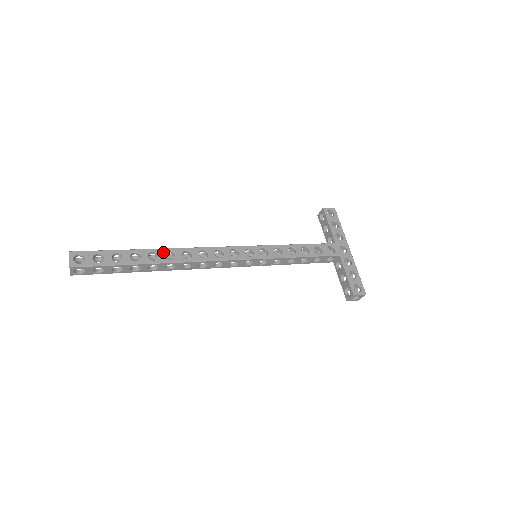
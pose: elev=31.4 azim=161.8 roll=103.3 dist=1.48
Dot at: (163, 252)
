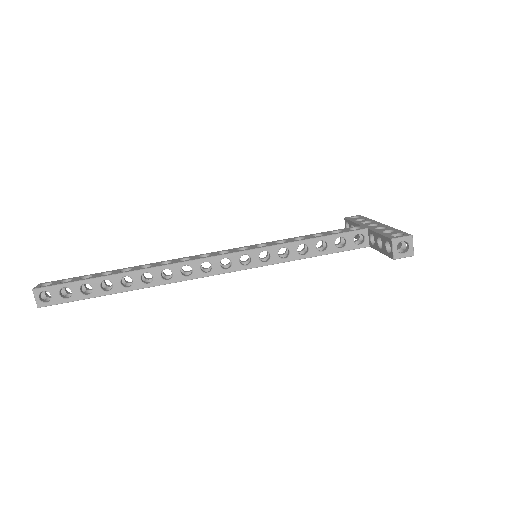
Dot at: (138, 267)
